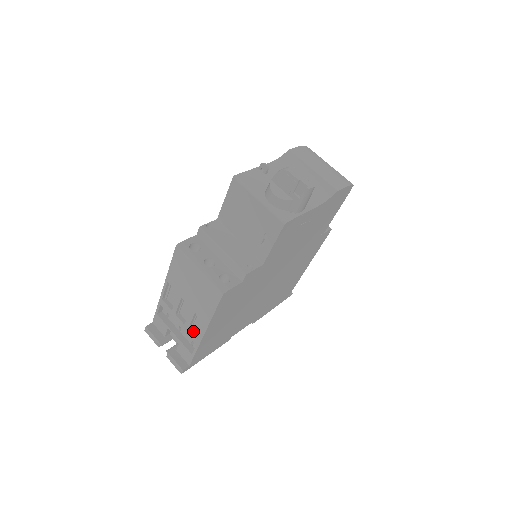
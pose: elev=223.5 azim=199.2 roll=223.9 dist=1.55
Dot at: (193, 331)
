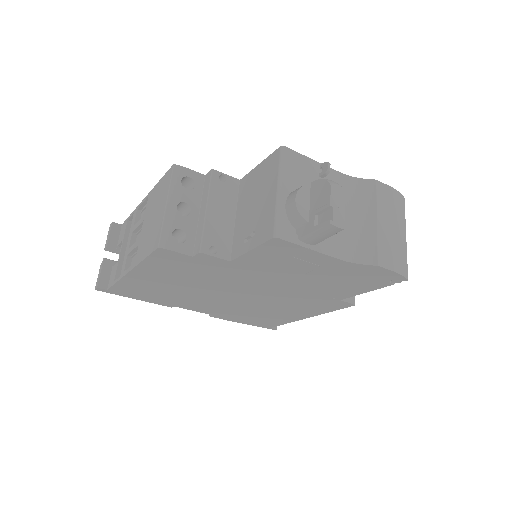
Dot at: (129, 261)
